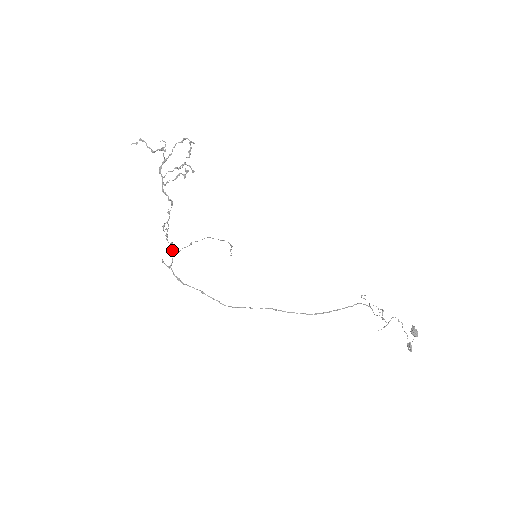
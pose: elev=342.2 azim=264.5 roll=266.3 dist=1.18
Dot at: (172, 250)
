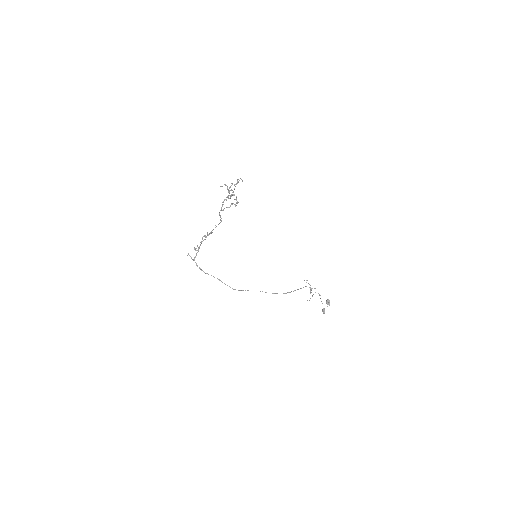
Dot at: (199, 248)
